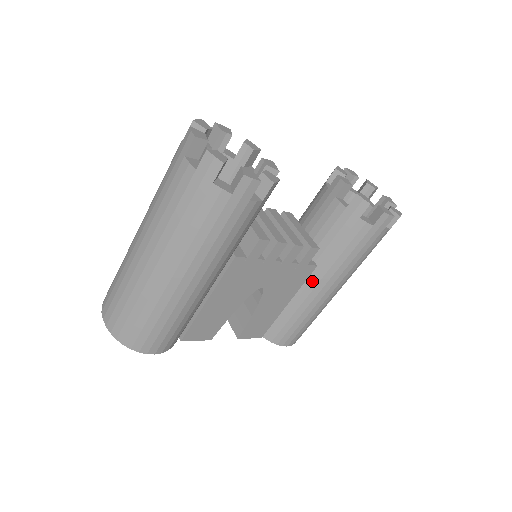
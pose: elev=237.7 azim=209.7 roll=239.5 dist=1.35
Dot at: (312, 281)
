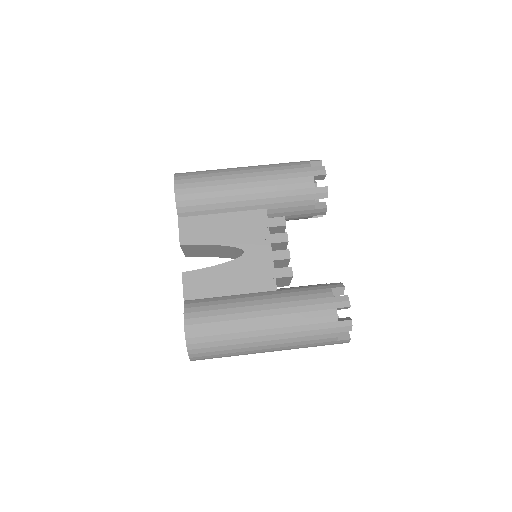
Dot at: (262, 296)
